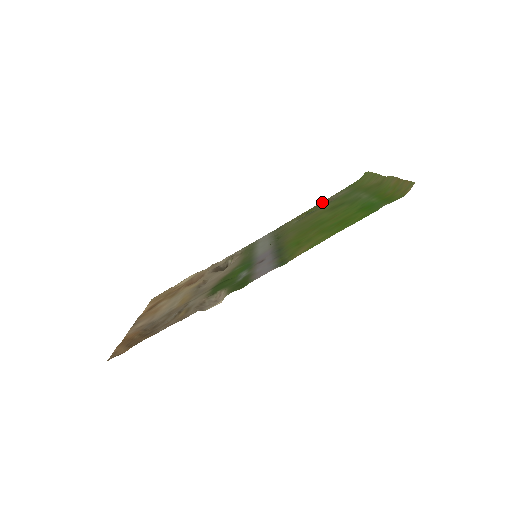
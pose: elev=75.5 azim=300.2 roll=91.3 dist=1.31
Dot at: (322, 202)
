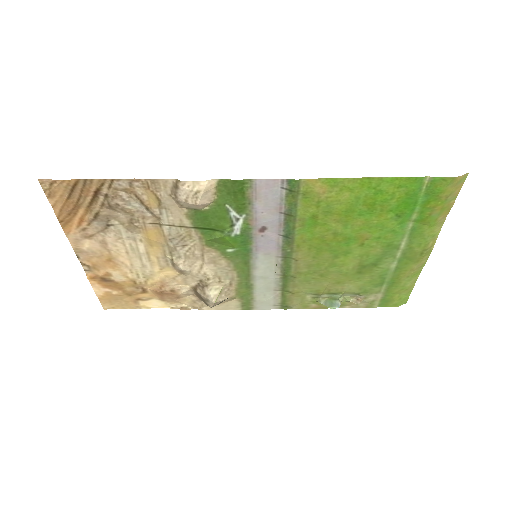
Dot at: (347, 306)
